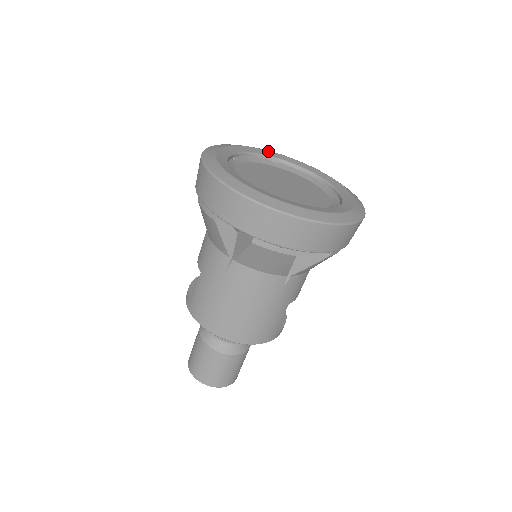
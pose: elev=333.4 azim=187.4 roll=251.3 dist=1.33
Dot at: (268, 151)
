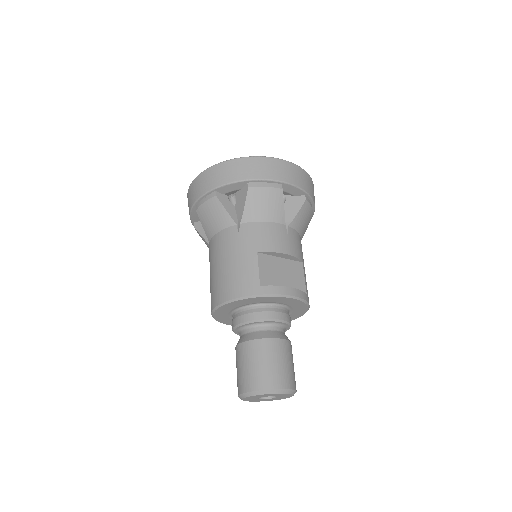
Dot at: occluded
